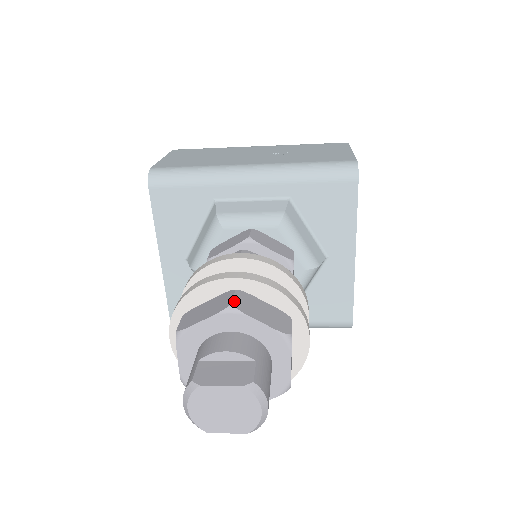
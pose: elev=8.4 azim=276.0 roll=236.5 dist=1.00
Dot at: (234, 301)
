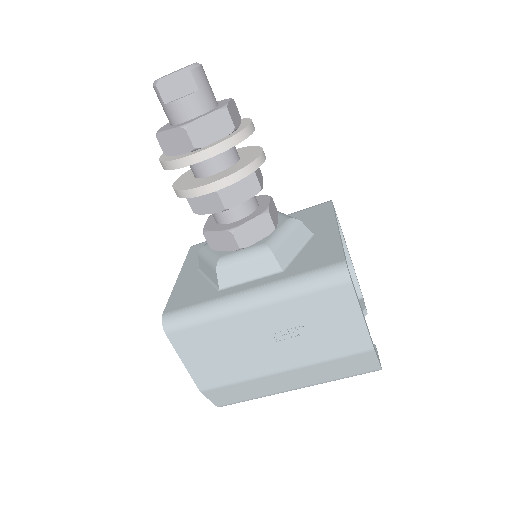
Dot at: occluded
